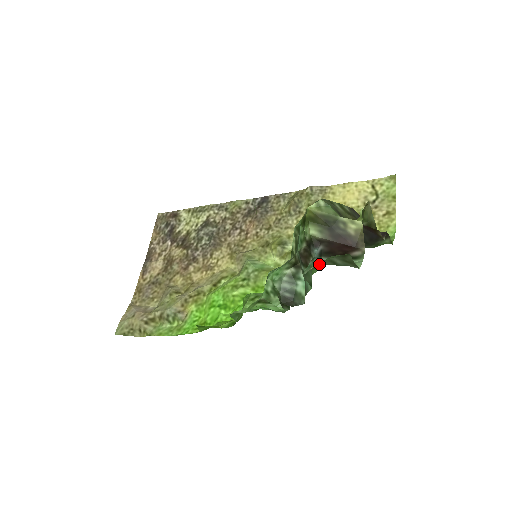
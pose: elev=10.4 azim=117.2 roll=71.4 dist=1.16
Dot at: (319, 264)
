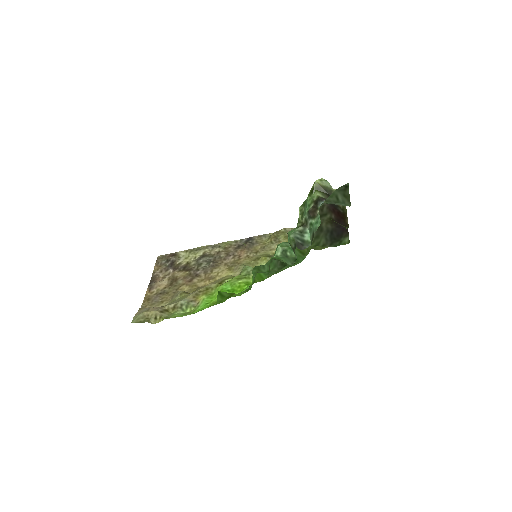
Dot at: (330, 198)
